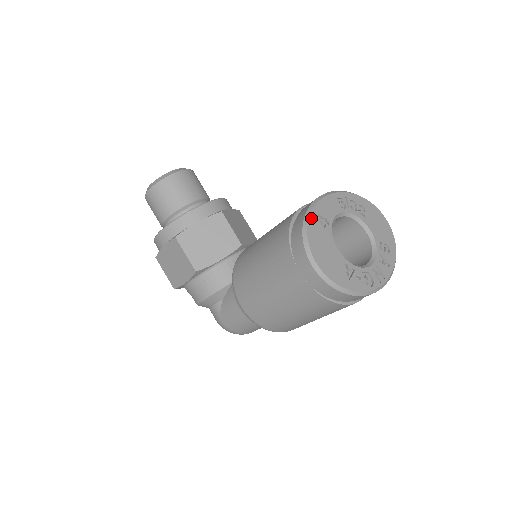
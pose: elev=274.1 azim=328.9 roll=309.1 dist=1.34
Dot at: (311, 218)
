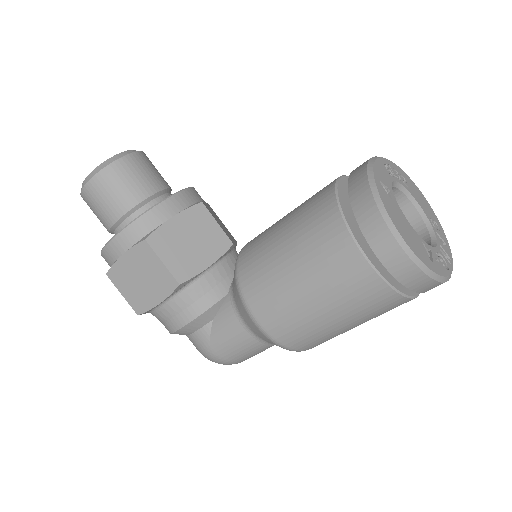
Dot at: (377, 185)
